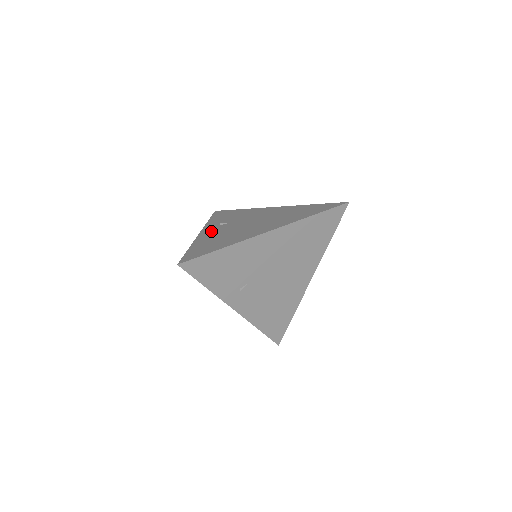
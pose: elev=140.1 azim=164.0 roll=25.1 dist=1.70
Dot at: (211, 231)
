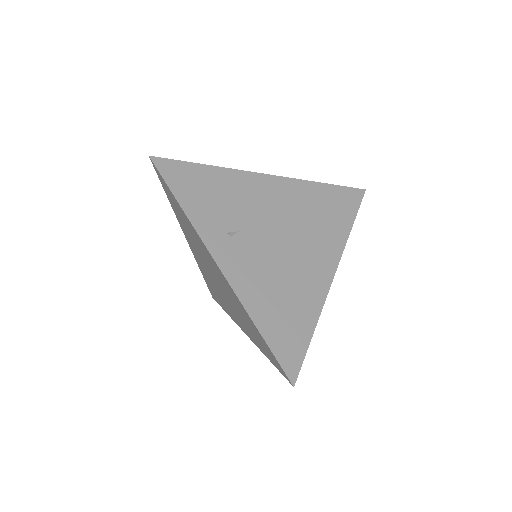
Dot at: (238, 263)
